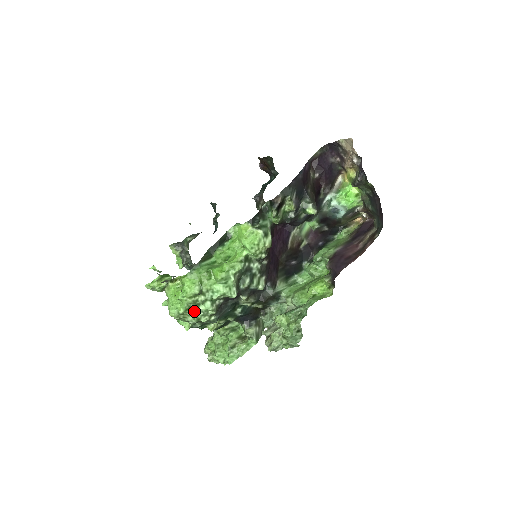
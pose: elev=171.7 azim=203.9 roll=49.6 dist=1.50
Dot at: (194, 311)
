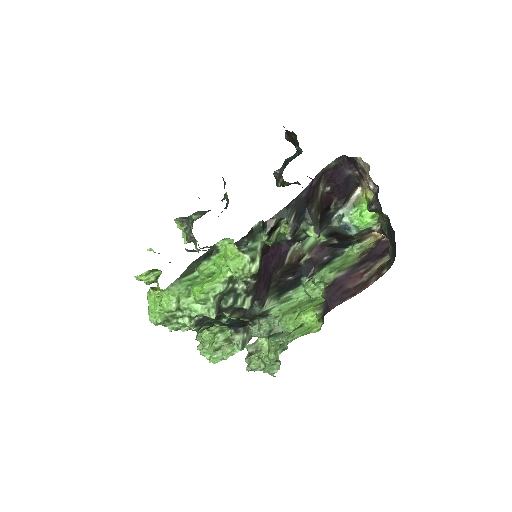
Dot at: (173, 322)
